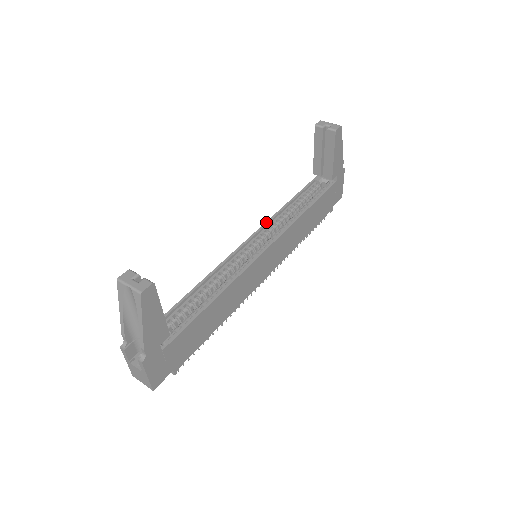
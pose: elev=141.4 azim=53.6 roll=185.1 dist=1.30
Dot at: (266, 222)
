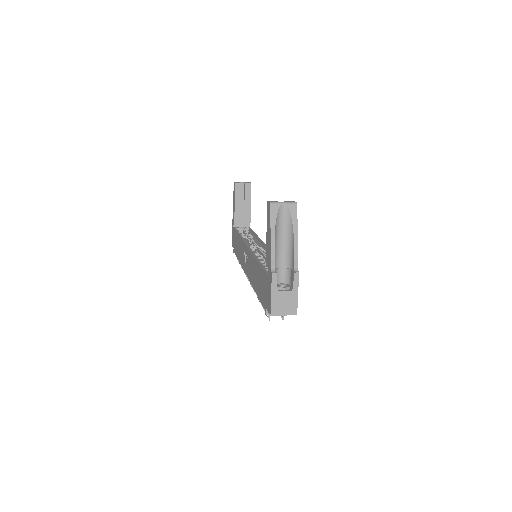
Dot at: (243, 239)
